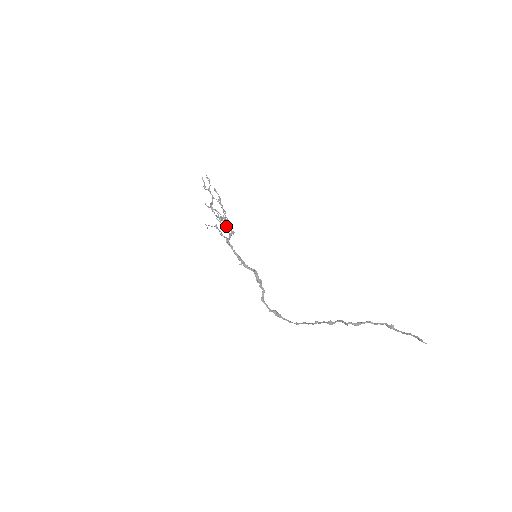
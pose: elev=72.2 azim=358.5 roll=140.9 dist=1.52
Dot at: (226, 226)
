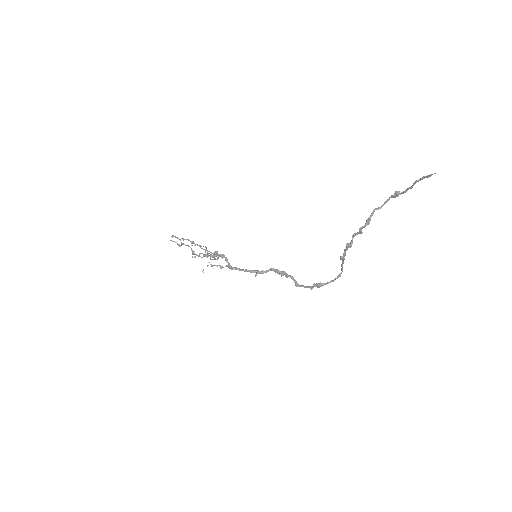
Dot at: (212, 256)
